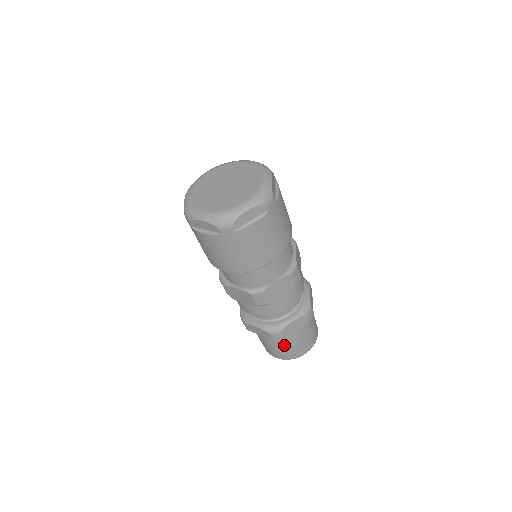
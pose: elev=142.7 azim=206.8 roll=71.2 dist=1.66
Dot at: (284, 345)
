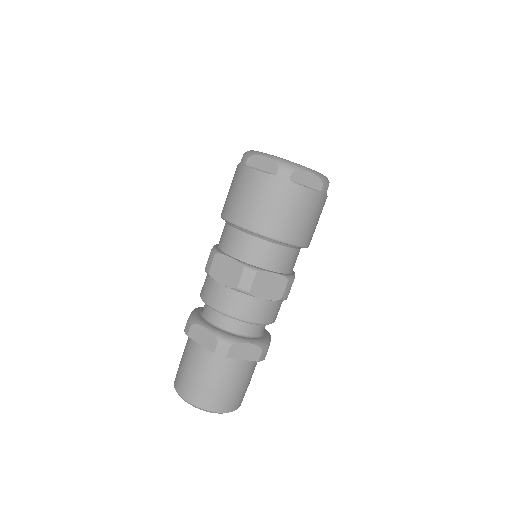
Dot at: (185, 358)
